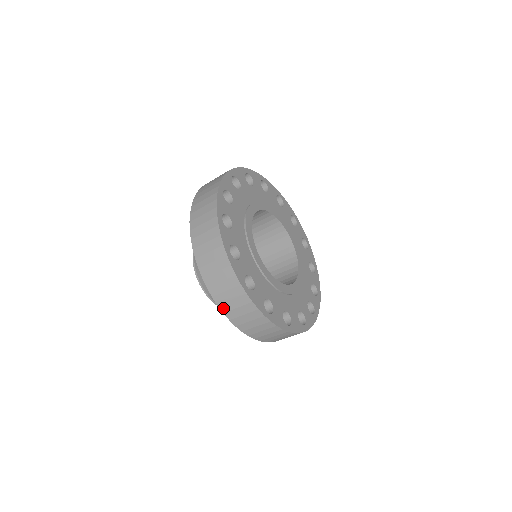
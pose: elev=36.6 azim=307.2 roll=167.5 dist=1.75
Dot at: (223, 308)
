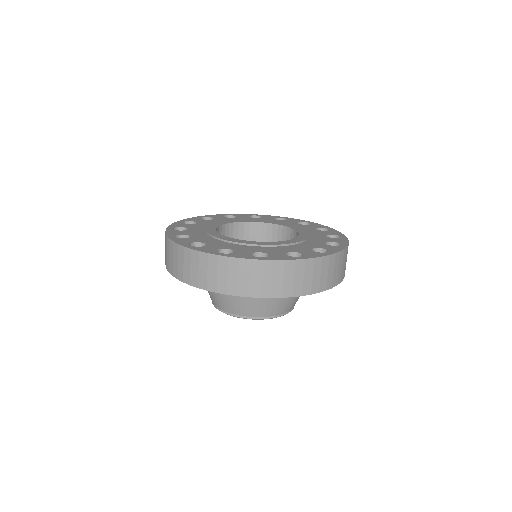
Dot at: occluded
